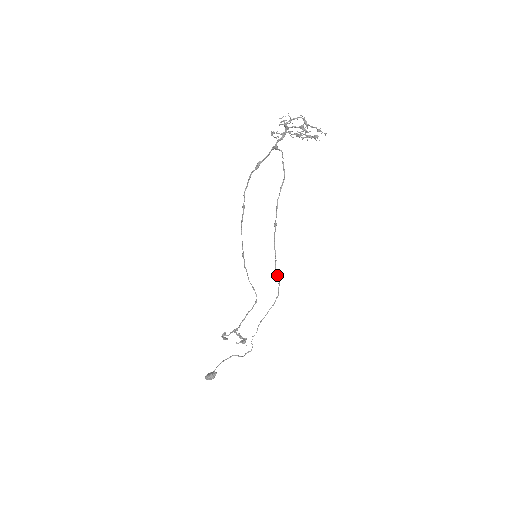
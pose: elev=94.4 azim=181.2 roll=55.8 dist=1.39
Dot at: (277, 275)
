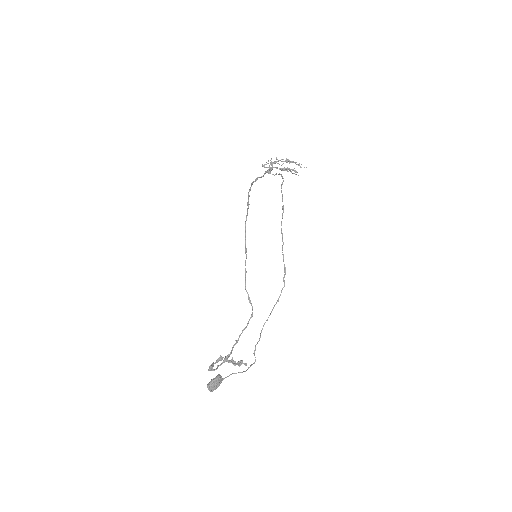
Dot at: occluded
